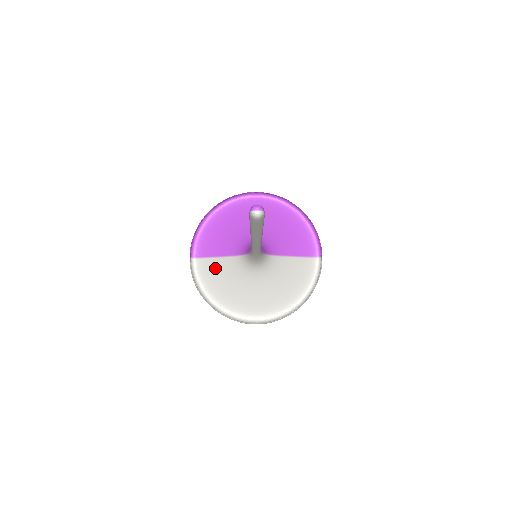
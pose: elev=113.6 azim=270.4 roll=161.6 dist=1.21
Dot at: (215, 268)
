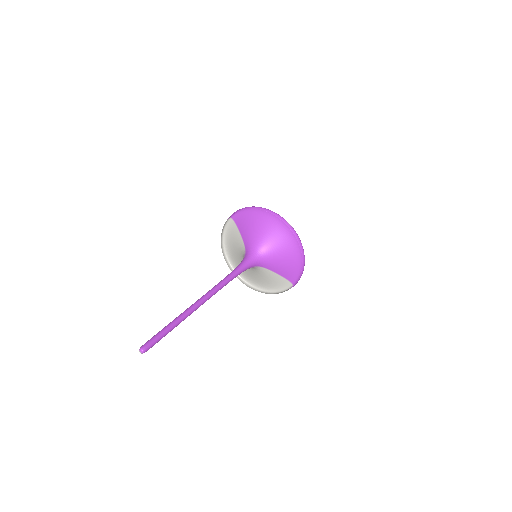
Dot at: (236, 236)
